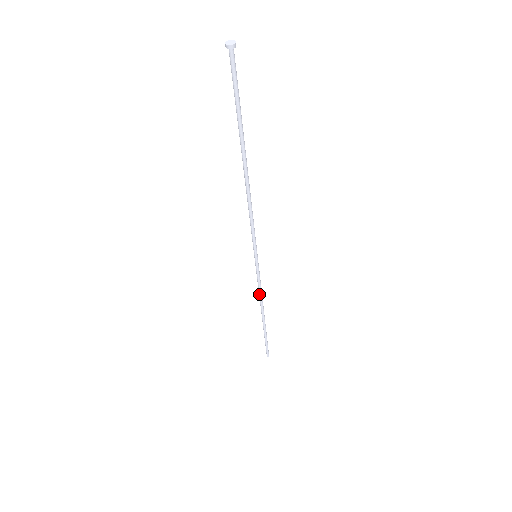
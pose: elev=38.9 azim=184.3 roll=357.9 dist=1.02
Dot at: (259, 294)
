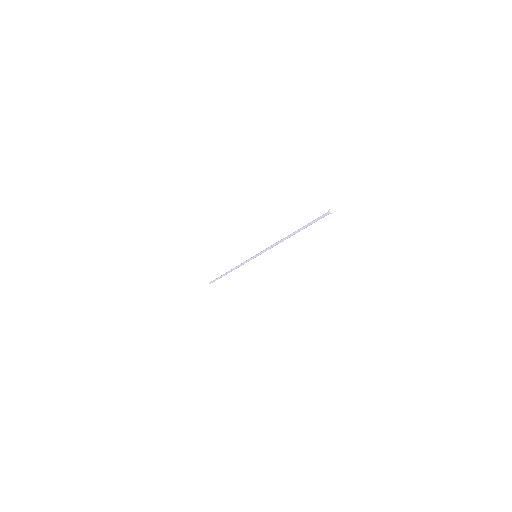
Dot at: occluded
